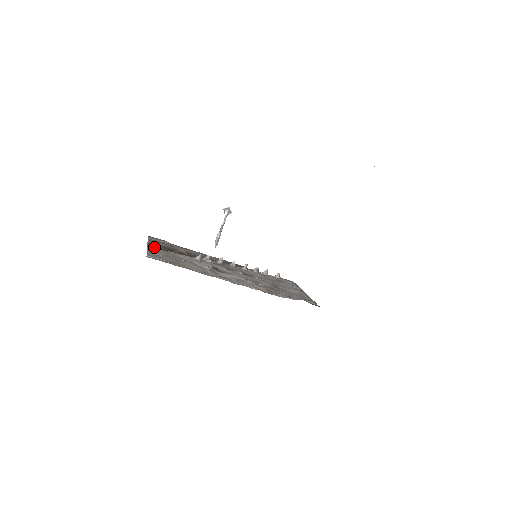
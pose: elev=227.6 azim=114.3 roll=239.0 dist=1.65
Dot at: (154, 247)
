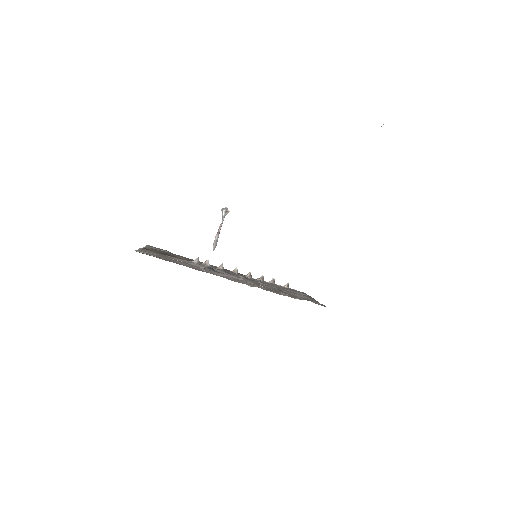
Dot at: occluded
